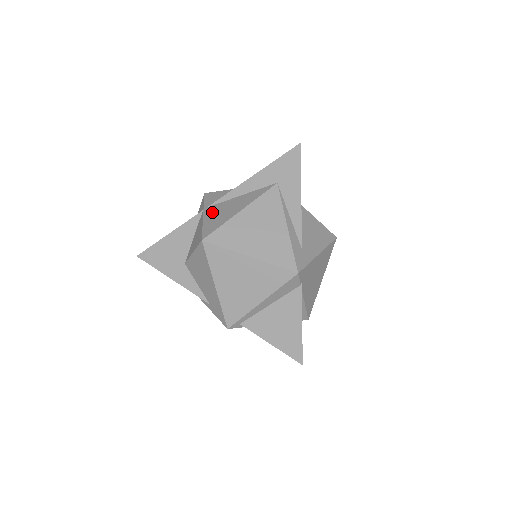
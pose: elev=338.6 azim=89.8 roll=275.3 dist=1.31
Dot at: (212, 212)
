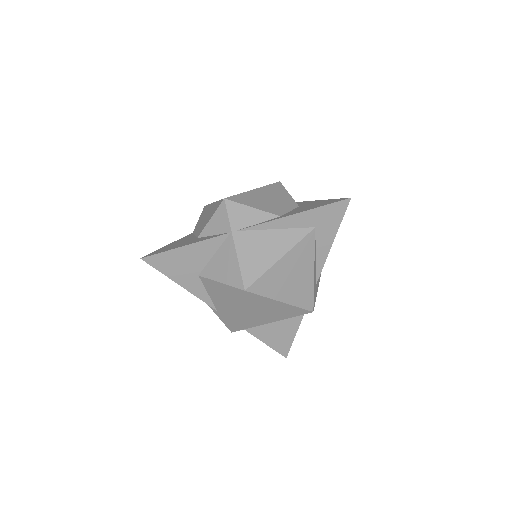
Dot at: (246, 244)
